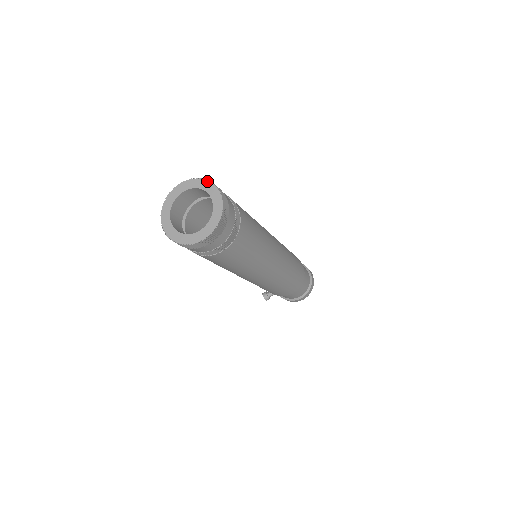
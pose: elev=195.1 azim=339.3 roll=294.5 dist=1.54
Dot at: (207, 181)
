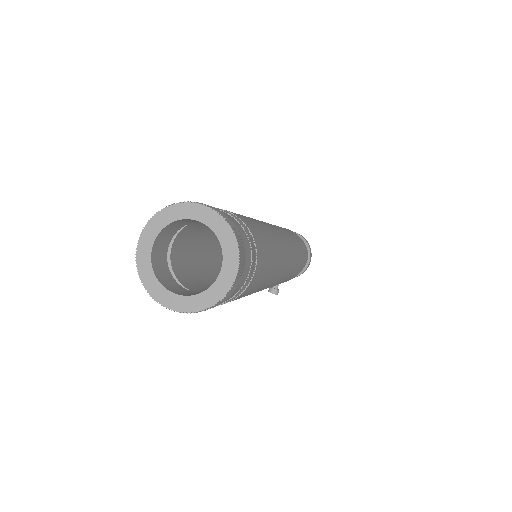
Dot at: (172, 206)
